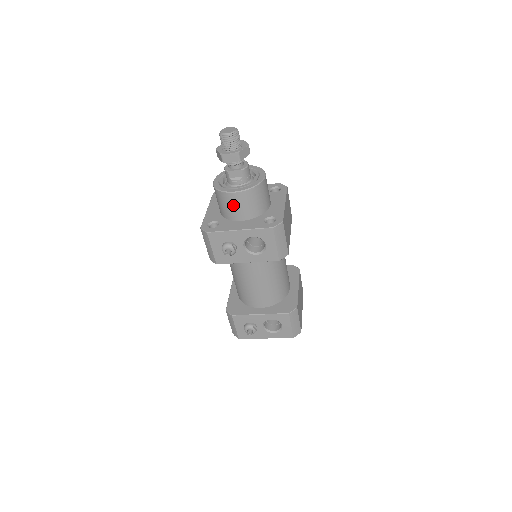
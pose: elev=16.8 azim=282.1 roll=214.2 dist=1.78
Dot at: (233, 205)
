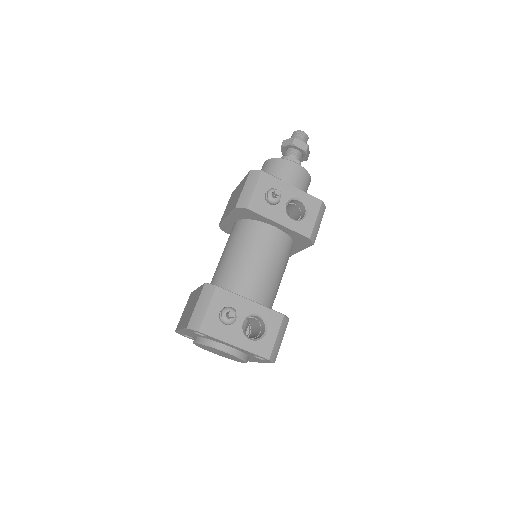
Dot at: (288, 173)
